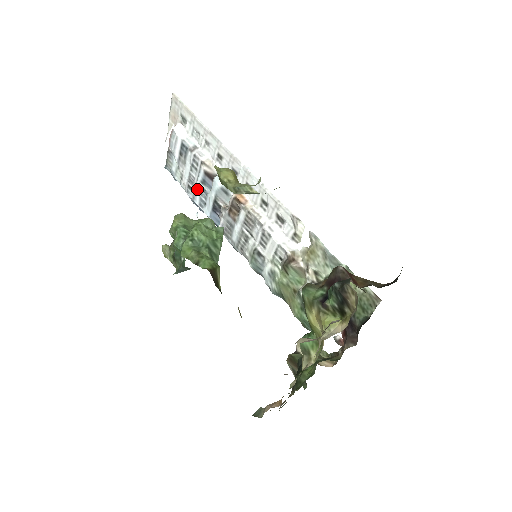
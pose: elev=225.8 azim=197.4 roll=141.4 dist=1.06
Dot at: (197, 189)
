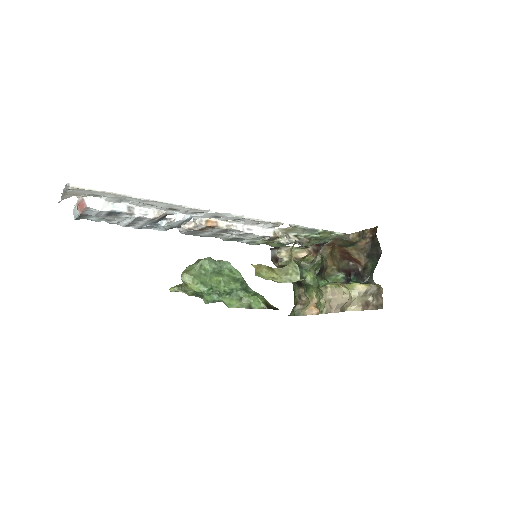
Dot at: (144, 226)
